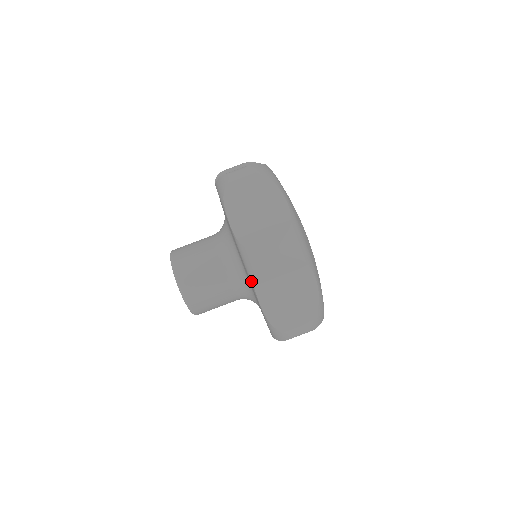
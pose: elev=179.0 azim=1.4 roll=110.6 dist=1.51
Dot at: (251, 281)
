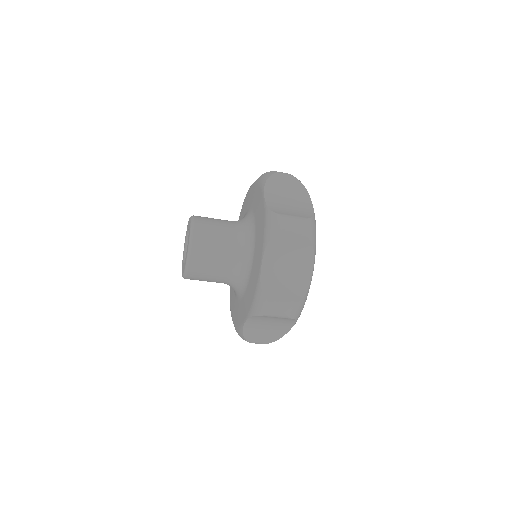
Dot at: (251, 312)
